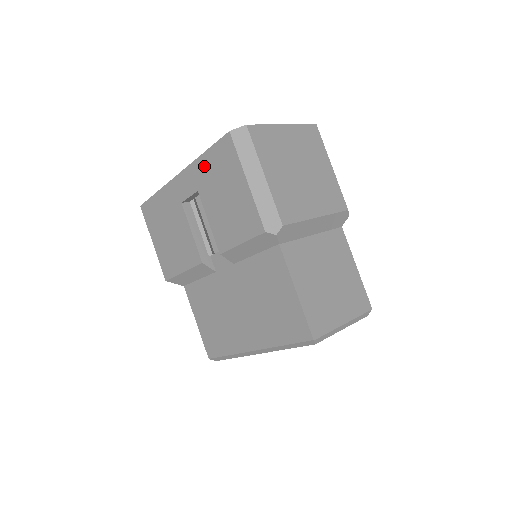
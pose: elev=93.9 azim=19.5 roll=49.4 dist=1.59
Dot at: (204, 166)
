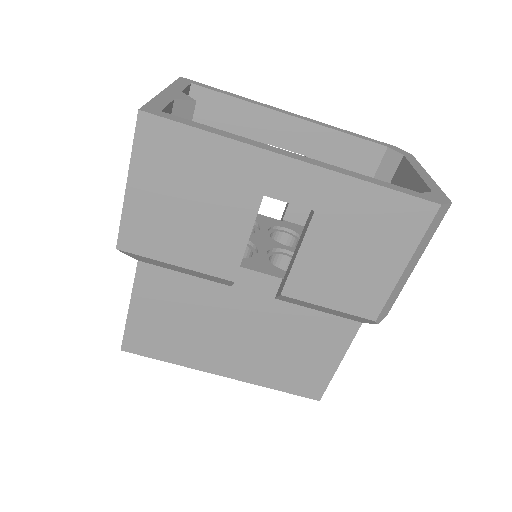
Dot at: (359, 198)
